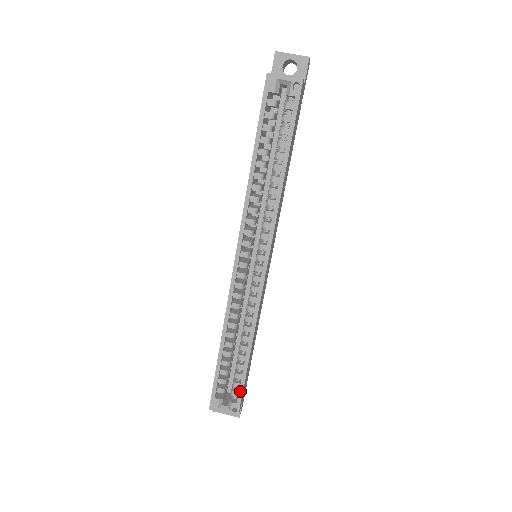
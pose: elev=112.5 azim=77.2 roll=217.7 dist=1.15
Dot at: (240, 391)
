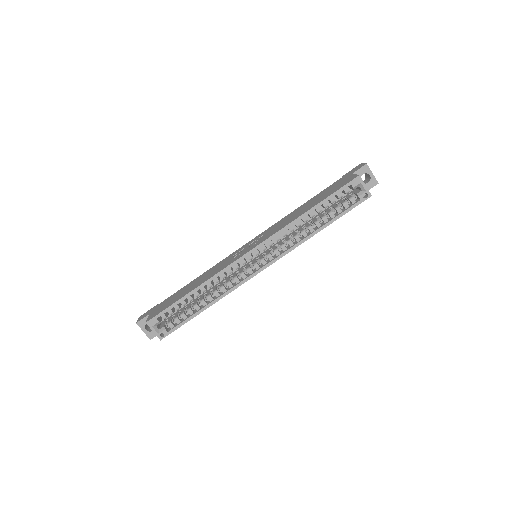
Dot at: (177, 326)
